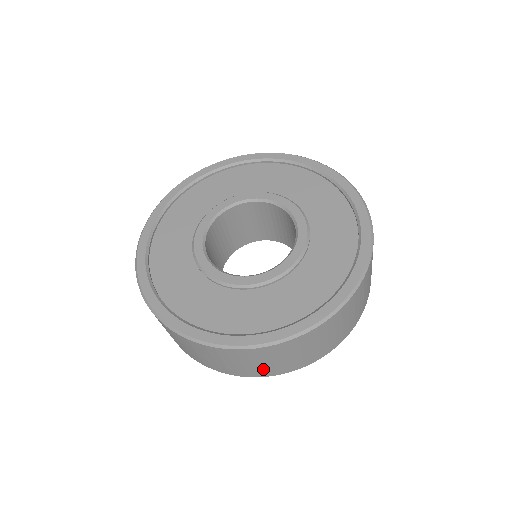
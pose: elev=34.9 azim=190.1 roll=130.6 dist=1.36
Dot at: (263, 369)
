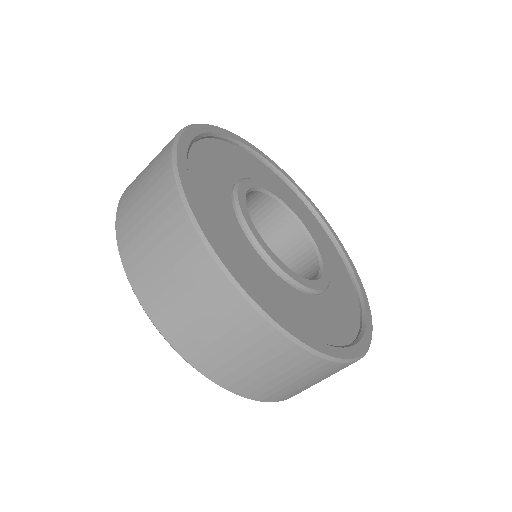
Dot at: (293, 391)
